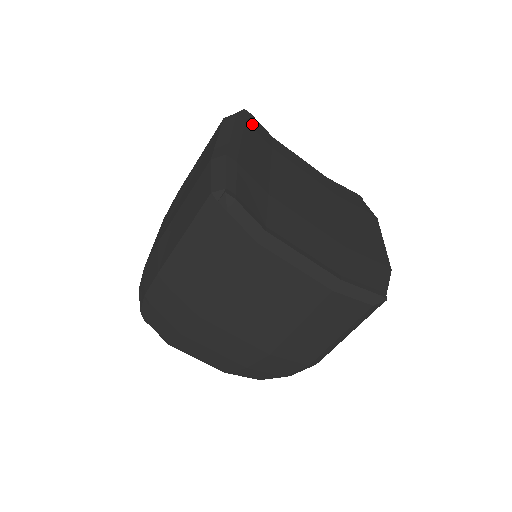
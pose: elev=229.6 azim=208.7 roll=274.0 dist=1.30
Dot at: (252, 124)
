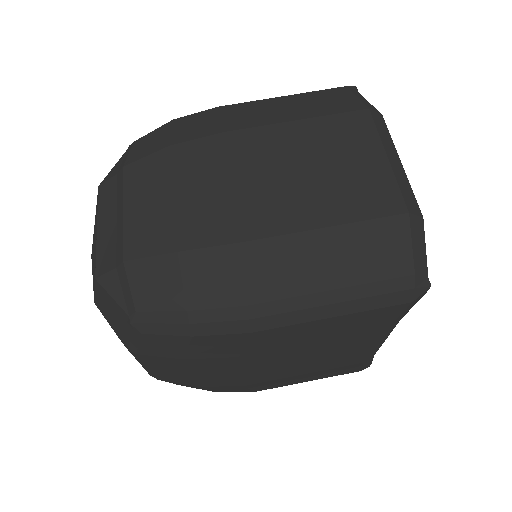
Dot at: occluded
